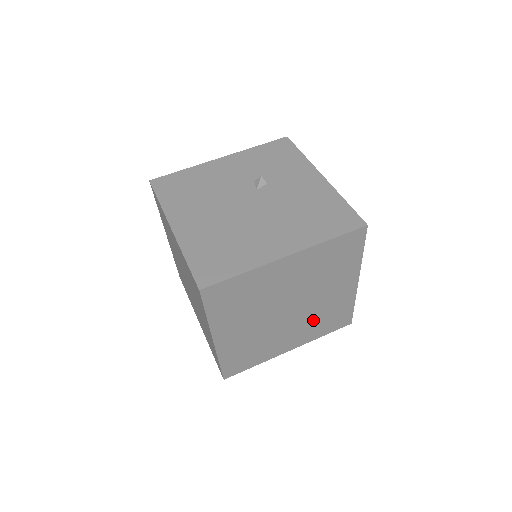
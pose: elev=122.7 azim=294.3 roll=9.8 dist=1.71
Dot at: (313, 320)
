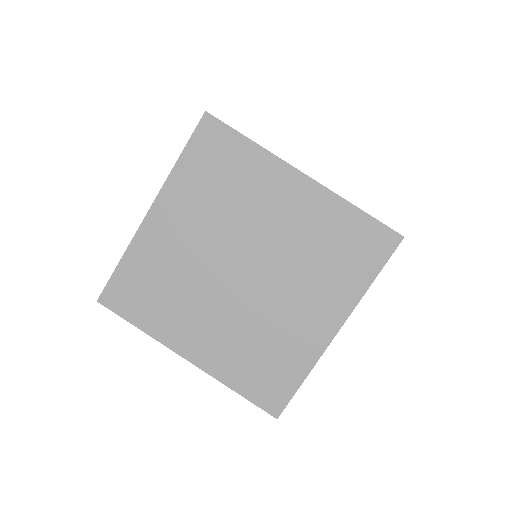
Dot at: occluded
